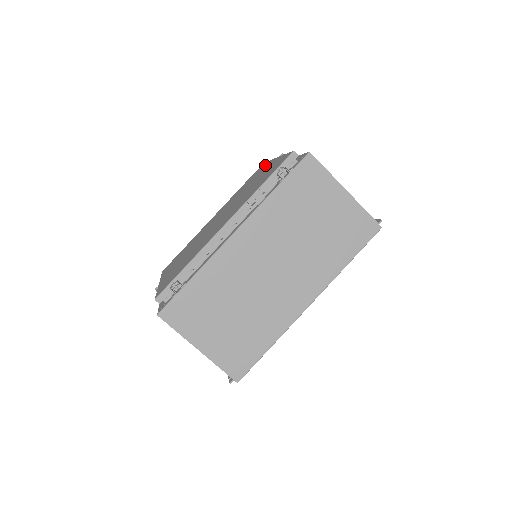
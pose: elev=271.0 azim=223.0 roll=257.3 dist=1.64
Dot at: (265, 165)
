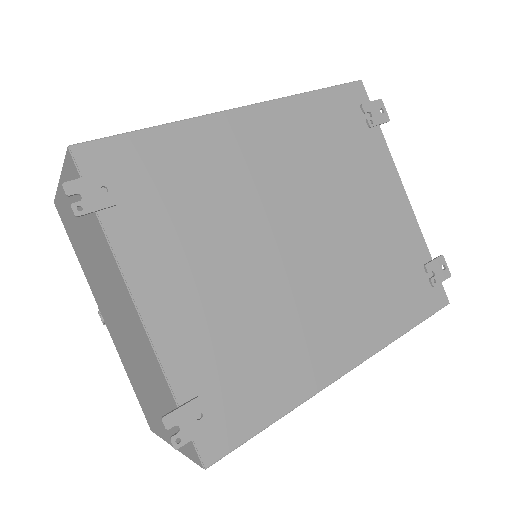
Dot at: occluded
